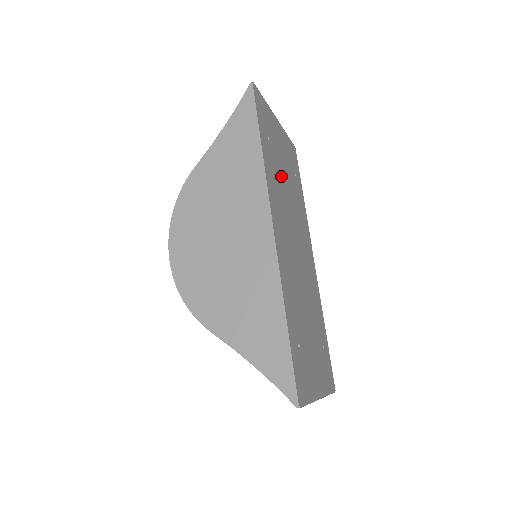
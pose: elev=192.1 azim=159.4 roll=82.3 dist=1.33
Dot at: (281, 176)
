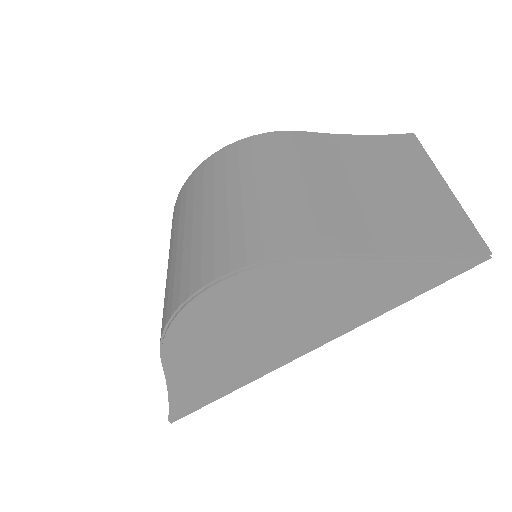
Dot at: occluded
